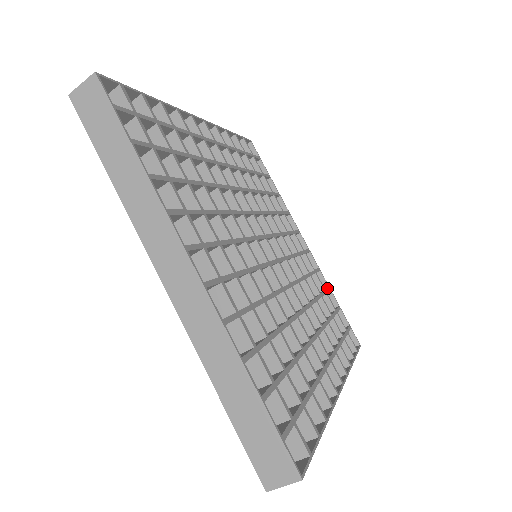
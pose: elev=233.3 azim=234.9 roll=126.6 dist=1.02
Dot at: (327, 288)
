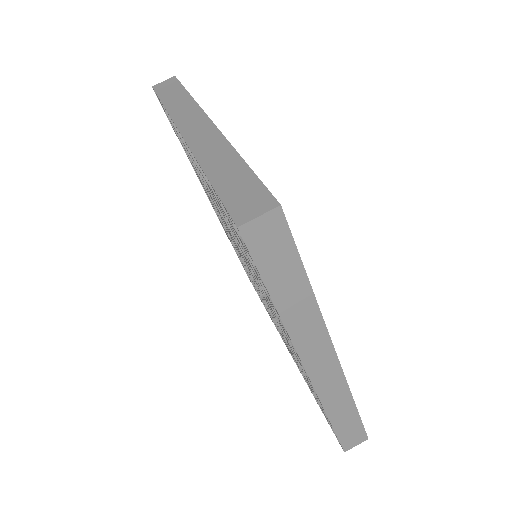
Dot at: occluded
